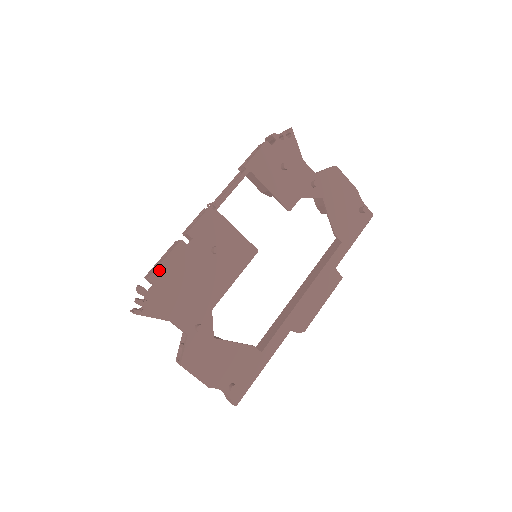
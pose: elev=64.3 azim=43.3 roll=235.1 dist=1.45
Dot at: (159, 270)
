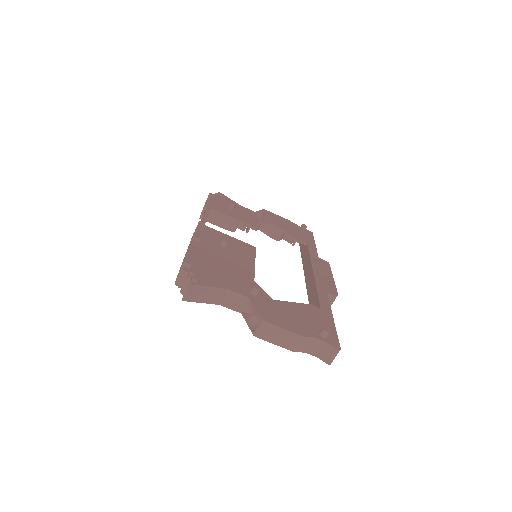
Dot at: (189, 256)
